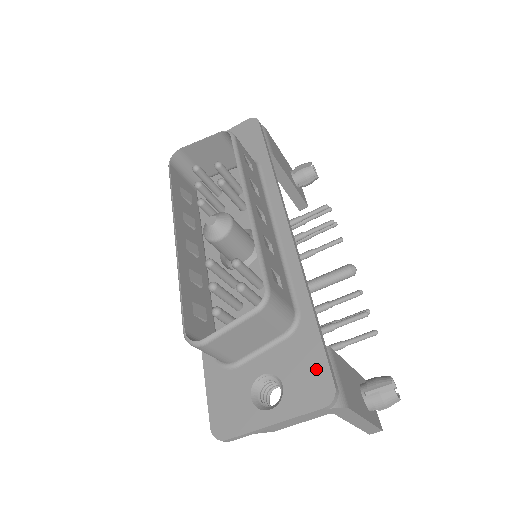
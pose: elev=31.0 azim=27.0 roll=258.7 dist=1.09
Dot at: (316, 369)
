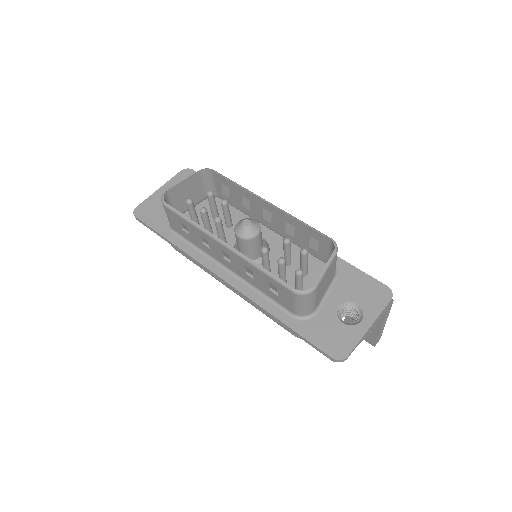
Dot at: (369, 284)
